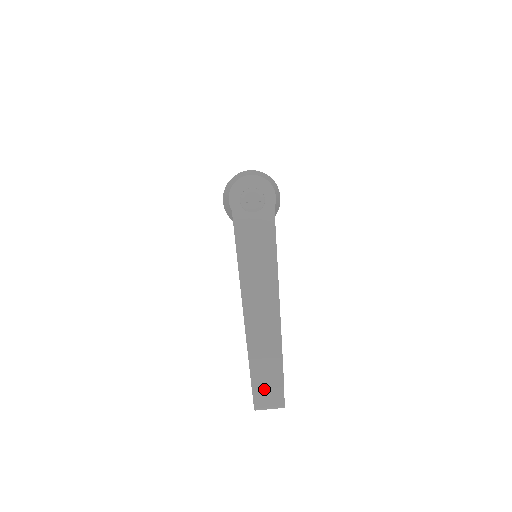
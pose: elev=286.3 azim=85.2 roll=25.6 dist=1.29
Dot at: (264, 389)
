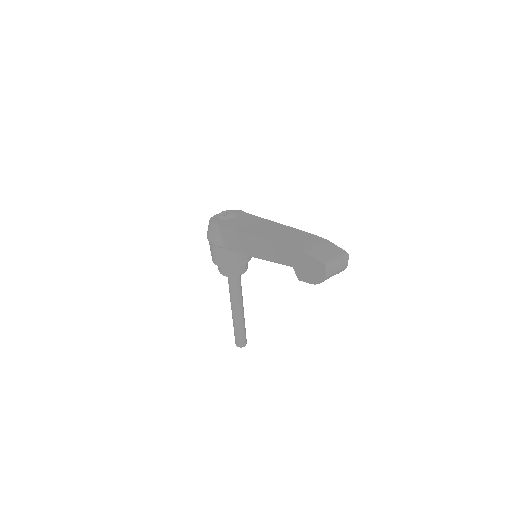
Dot at: (319, 251)
